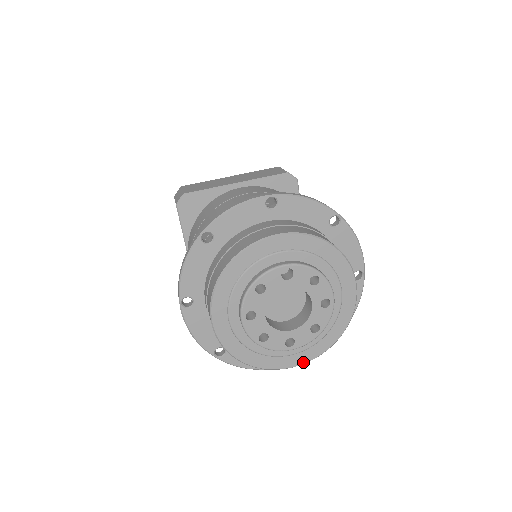
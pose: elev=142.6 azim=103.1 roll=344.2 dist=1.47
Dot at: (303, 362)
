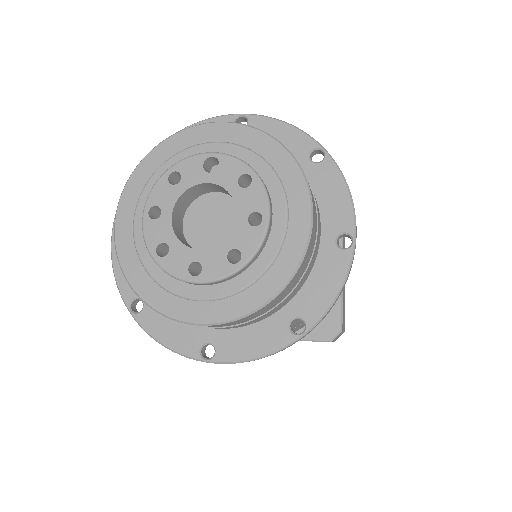
Dot at: (214, 320)
